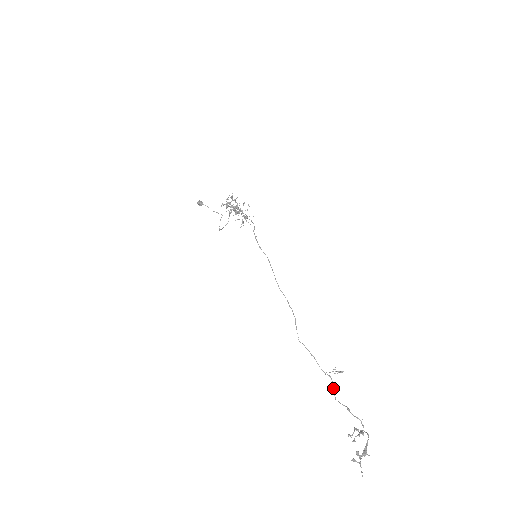
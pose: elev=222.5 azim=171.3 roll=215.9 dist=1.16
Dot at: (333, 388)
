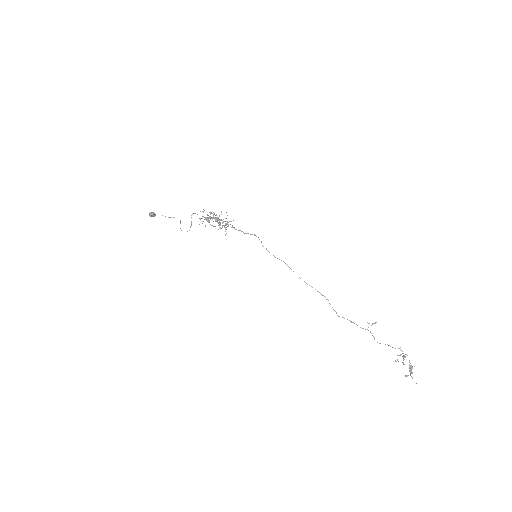
Dot at: (373, 336)
